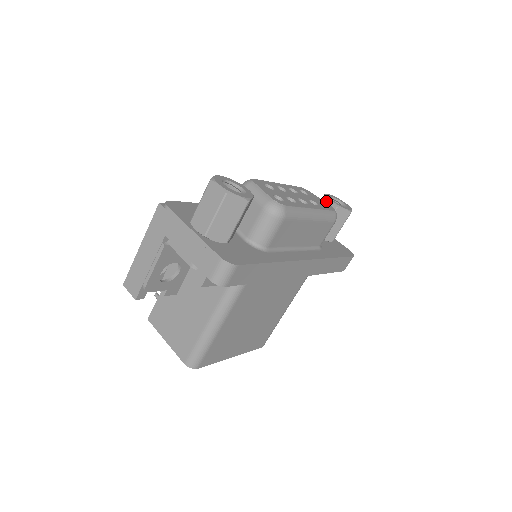
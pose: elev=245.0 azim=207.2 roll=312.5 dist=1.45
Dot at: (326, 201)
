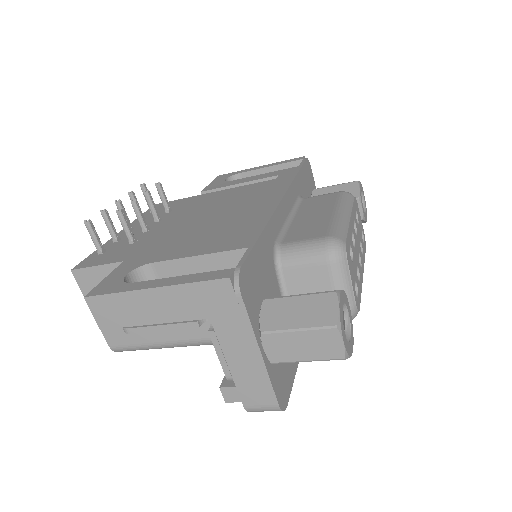
Dot at: occluded
